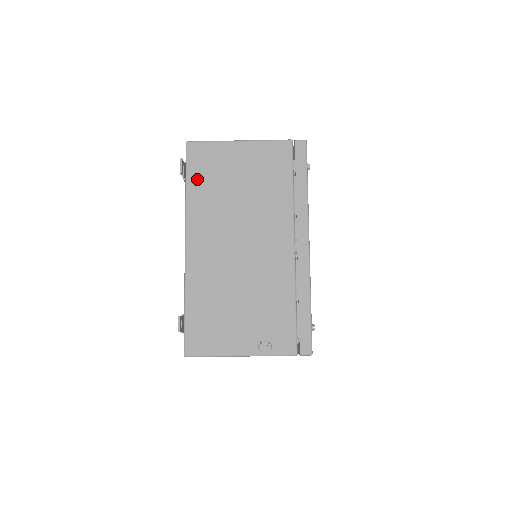
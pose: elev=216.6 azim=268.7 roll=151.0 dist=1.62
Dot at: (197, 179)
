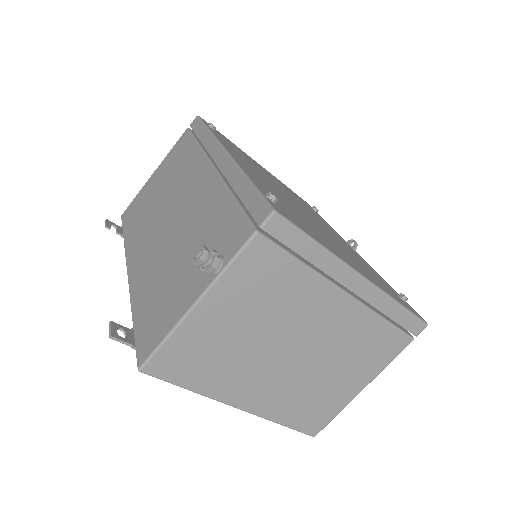
Dot at: (130, 225)
